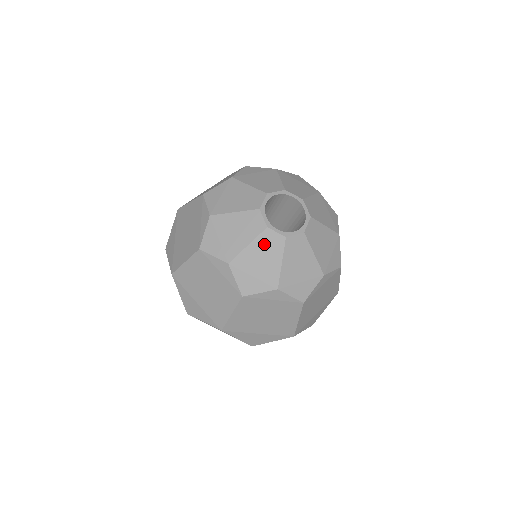
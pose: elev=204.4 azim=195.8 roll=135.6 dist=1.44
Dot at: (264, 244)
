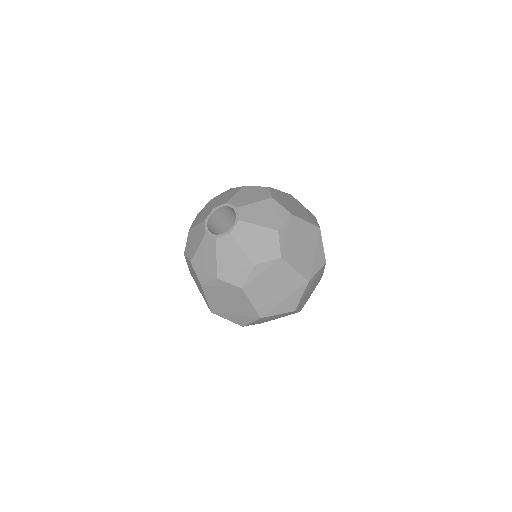
Dot at: (206, 245)
